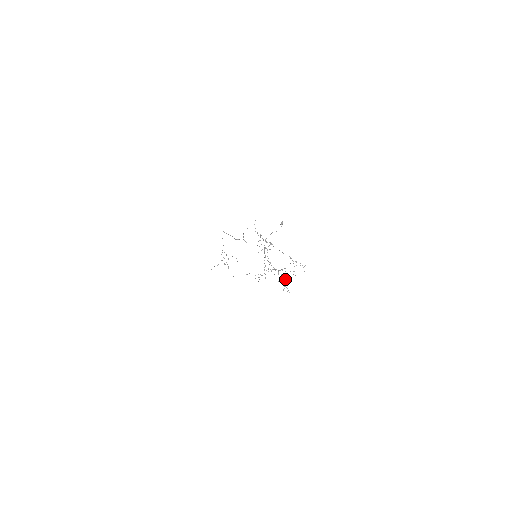
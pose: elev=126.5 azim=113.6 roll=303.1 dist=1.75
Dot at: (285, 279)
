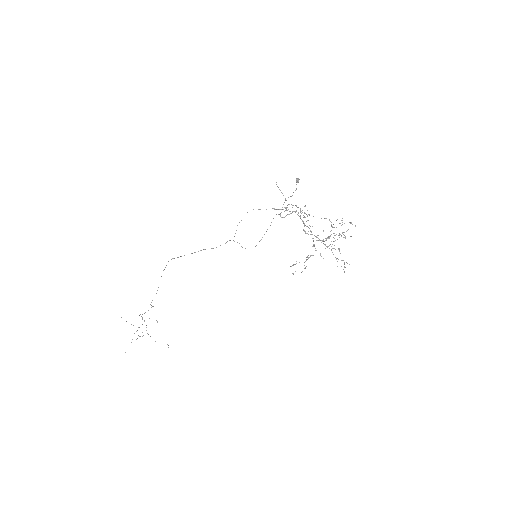
Dot at: occluded
